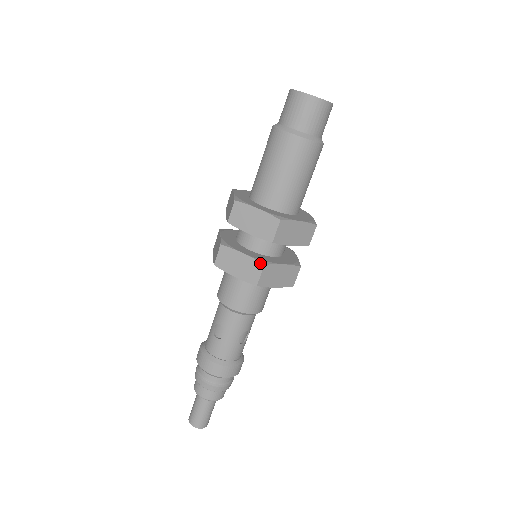
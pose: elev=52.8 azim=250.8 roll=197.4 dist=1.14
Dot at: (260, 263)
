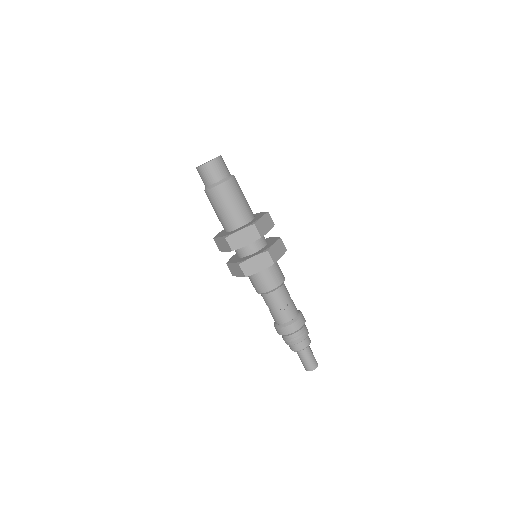
Dot at: (238, 264)
